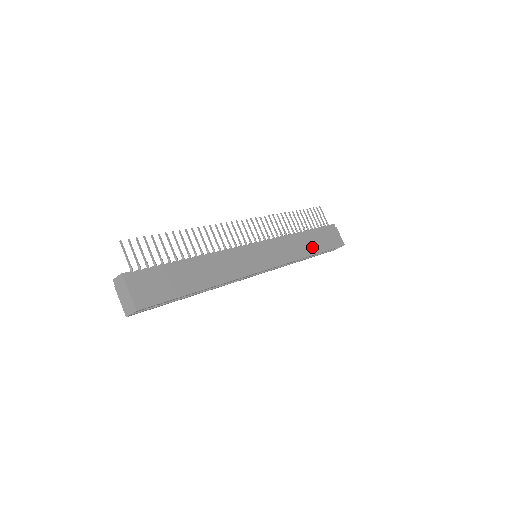
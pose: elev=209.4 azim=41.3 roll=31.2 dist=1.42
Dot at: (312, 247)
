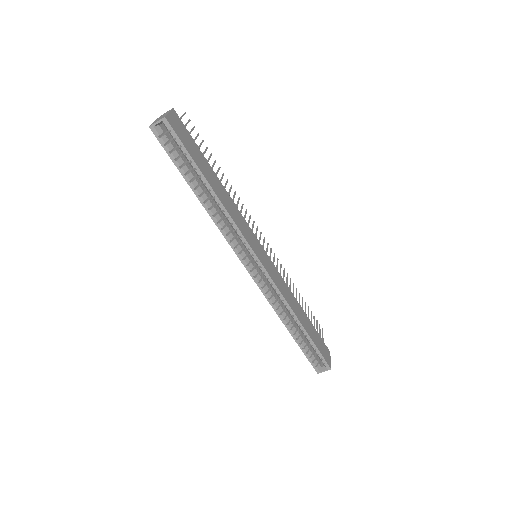
Dot at: (303, 320)
